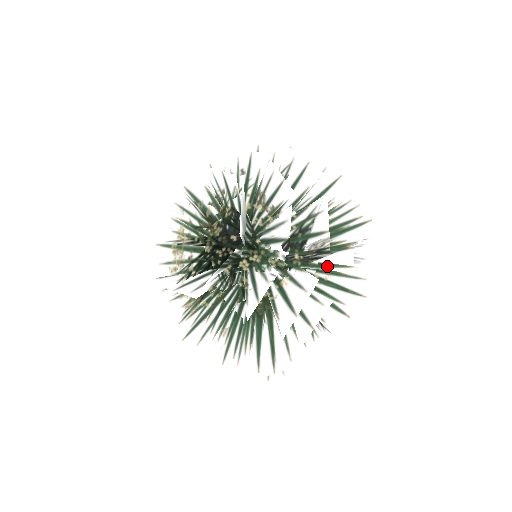
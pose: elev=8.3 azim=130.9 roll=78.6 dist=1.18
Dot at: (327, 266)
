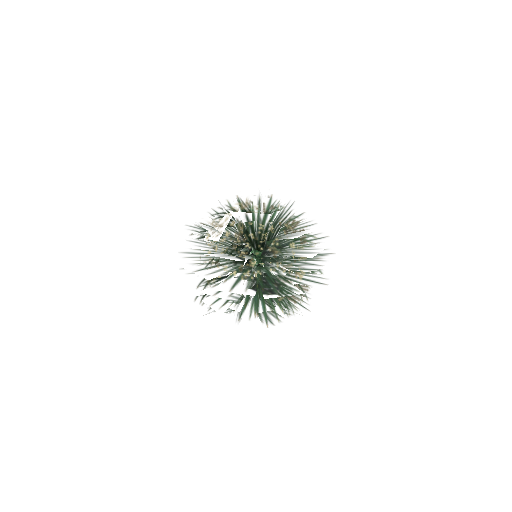
Dot at: occluded
